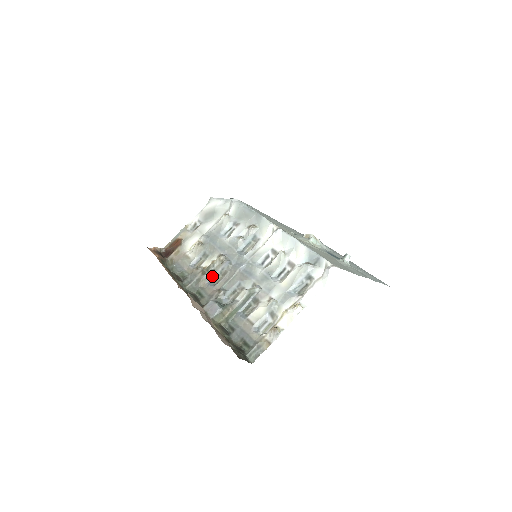
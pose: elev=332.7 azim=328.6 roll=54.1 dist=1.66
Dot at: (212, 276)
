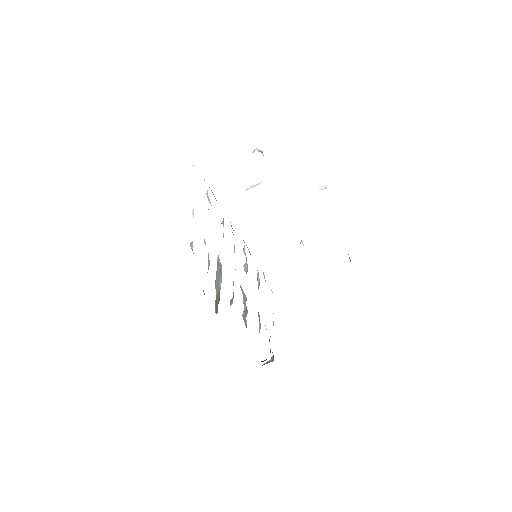
Dot at: (246, 310)
